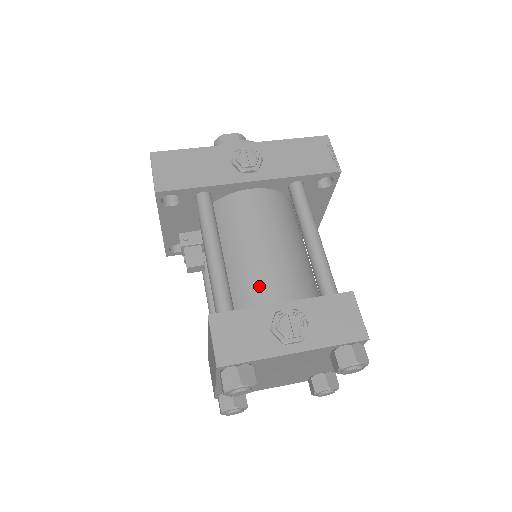
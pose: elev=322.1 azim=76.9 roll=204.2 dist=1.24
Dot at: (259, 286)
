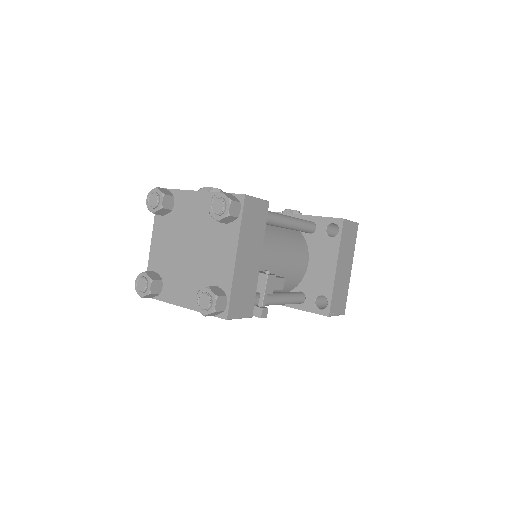
Dot at: occluded
